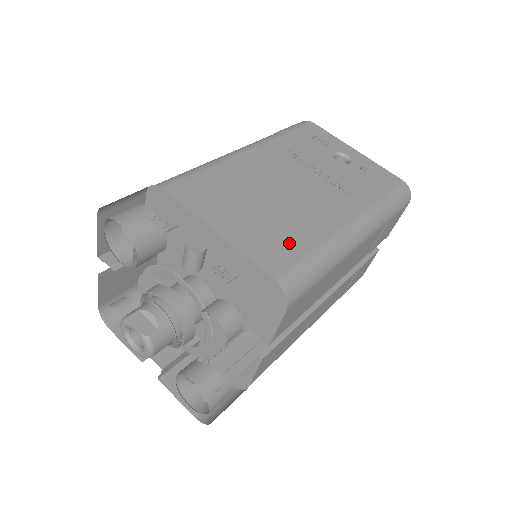
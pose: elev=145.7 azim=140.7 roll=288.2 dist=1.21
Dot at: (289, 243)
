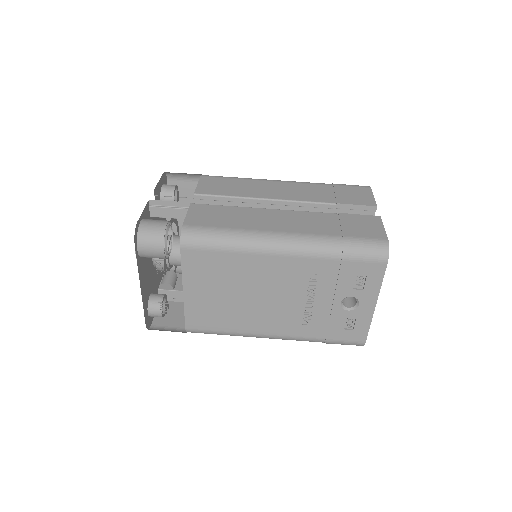
Dot at: (218, 321)
